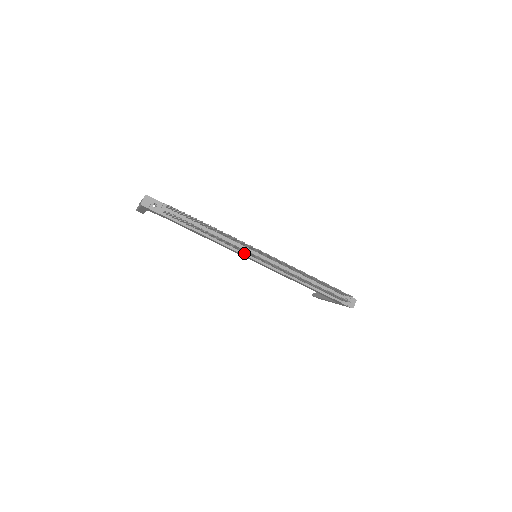
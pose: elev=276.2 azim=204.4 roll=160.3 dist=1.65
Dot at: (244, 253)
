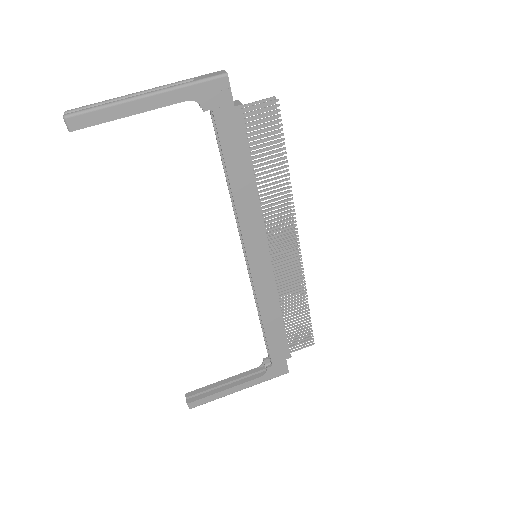
Dot at: (266, 237)
